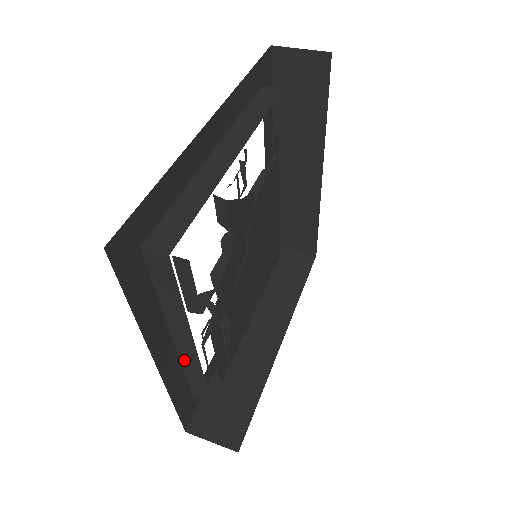
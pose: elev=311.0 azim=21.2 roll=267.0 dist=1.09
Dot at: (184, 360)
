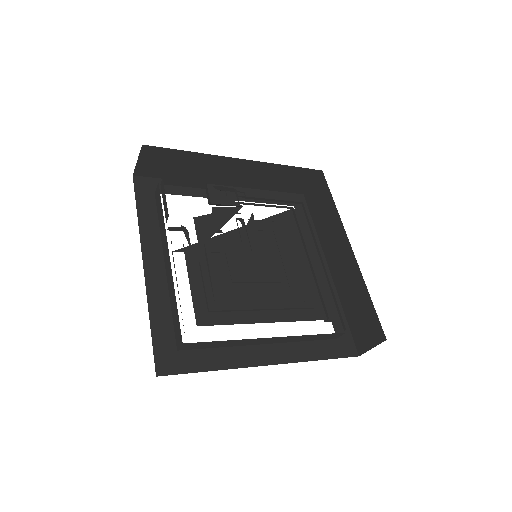
Dot at: (169, 286)
